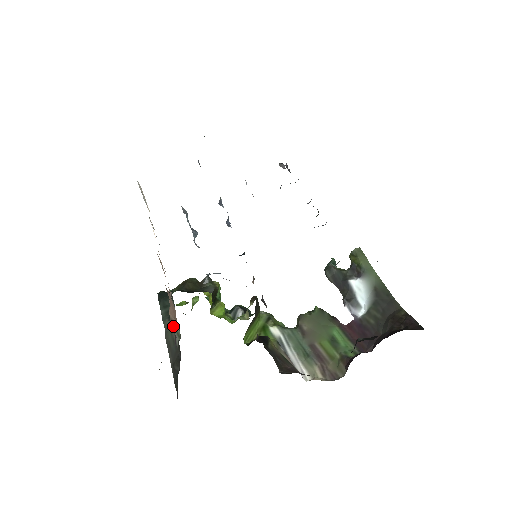
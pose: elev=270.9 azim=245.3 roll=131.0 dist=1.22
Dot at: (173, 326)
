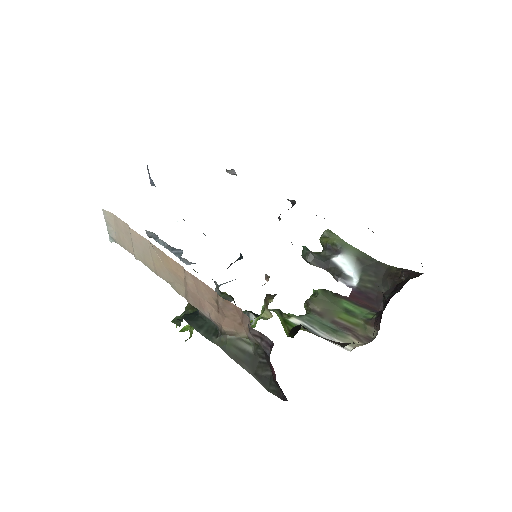
Dot at: (234, 338)
